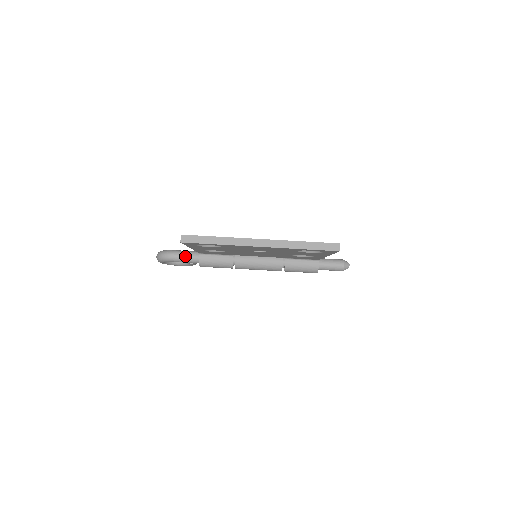
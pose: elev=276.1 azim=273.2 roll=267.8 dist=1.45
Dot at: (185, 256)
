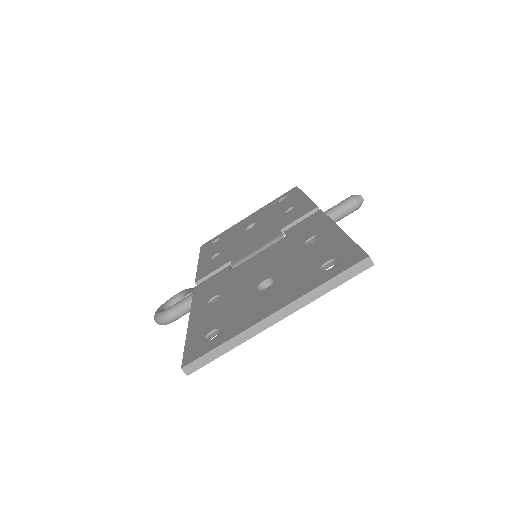
Dot at: (185, 309)
